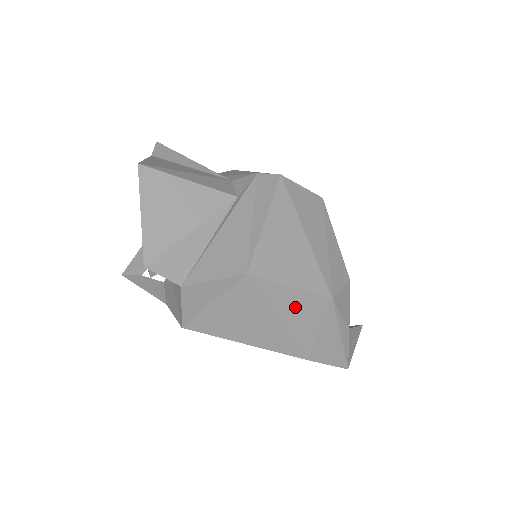
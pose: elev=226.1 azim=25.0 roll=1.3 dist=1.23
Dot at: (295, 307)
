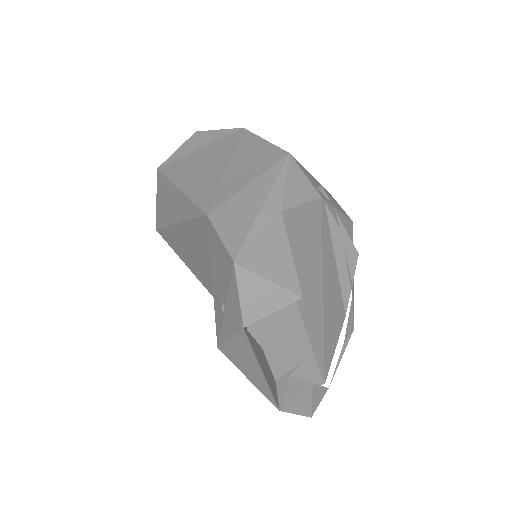
Dot at: (251, 156)
